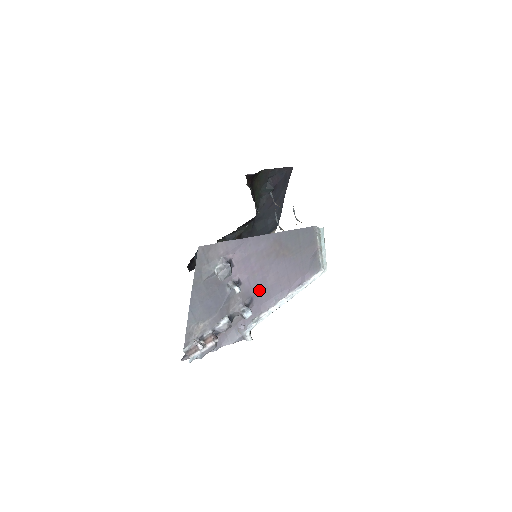
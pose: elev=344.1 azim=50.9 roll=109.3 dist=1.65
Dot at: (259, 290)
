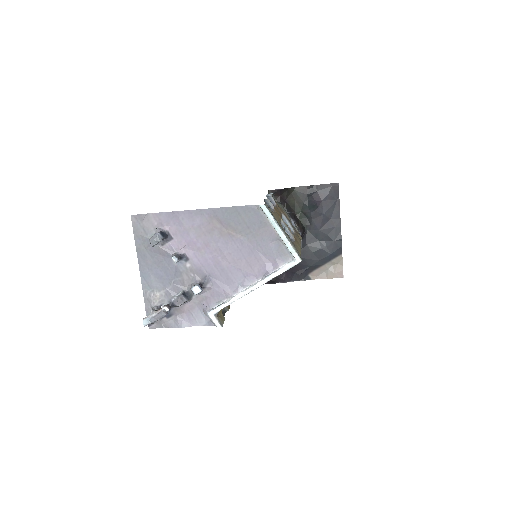
Dot at: (214, 270)
